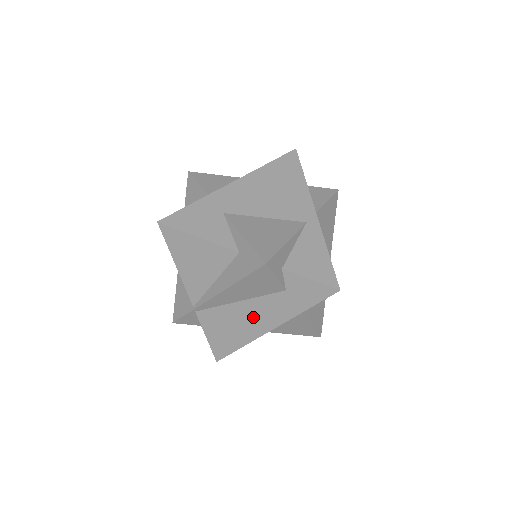
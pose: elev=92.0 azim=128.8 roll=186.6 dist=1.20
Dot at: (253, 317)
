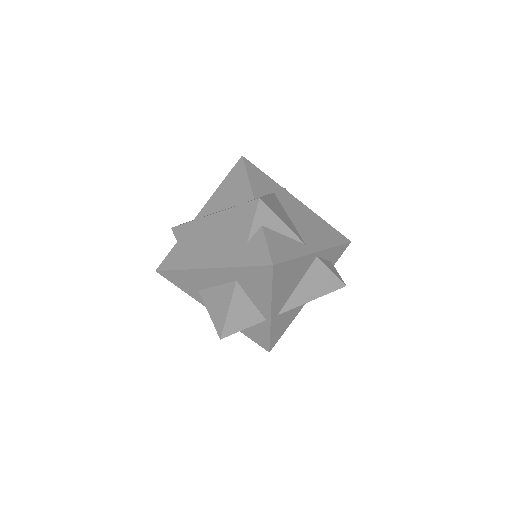
Dot at: (211, 250)
